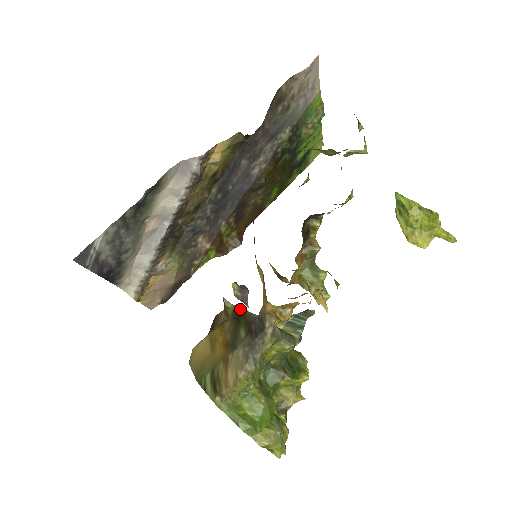
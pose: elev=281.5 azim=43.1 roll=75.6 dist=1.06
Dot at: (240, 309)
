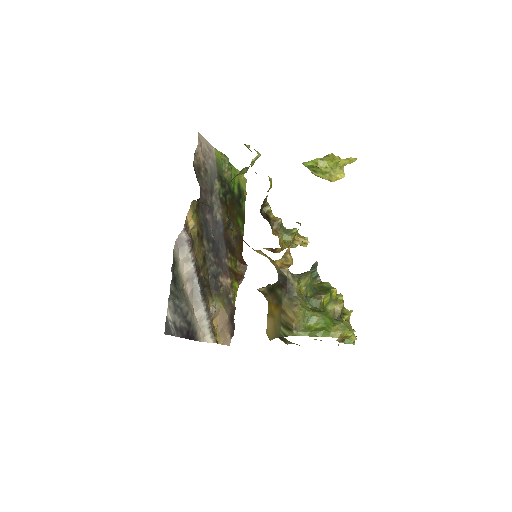
Dot at: (270, 286)
